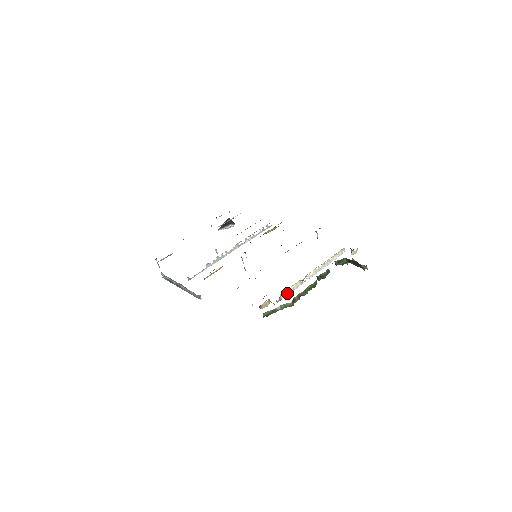
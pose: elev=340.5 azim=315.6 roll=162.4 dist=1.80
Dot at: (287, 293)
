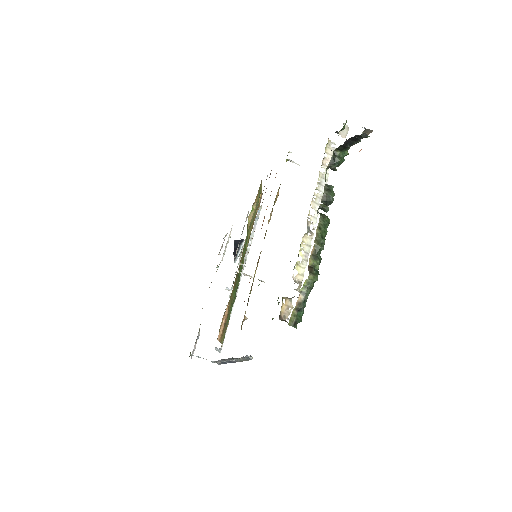
Dot at: (302, 267)
